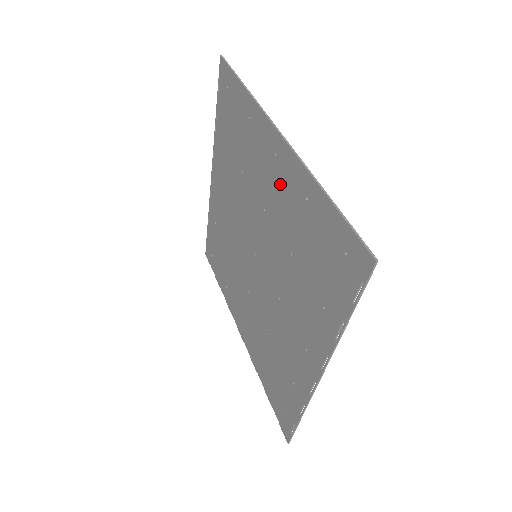
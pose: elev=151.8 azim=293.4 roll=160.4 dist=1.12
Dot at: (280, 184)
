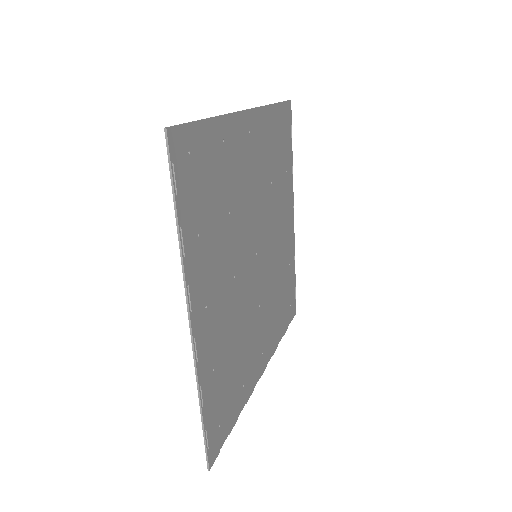
Dot at: (241, 154)
